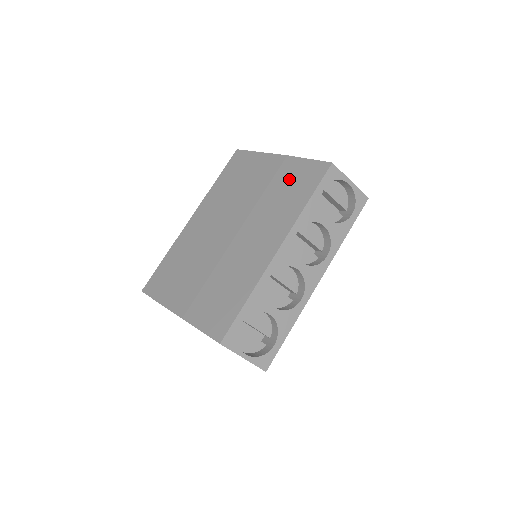
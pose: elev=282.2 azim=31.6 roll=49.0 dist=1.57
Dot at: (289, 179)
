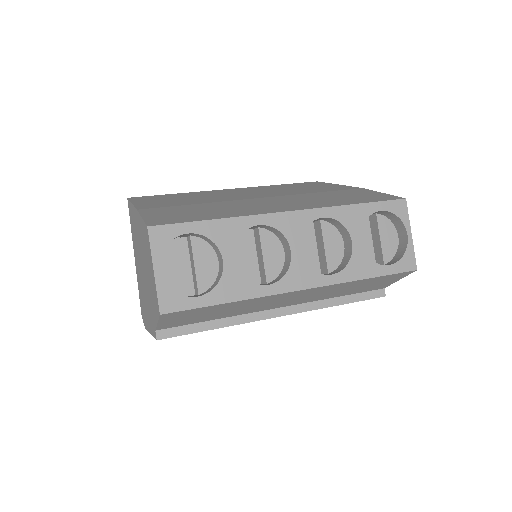
Dot at: (350, 194)
